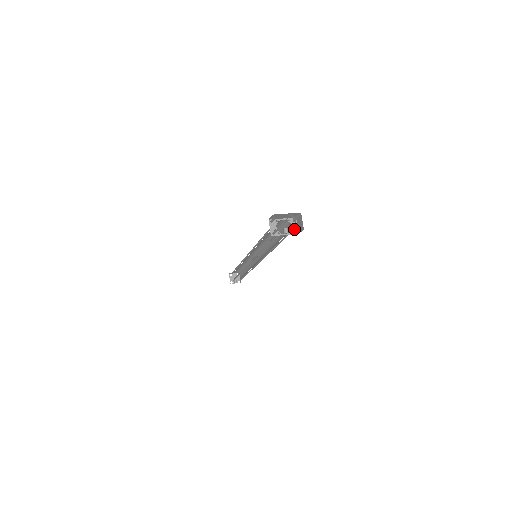
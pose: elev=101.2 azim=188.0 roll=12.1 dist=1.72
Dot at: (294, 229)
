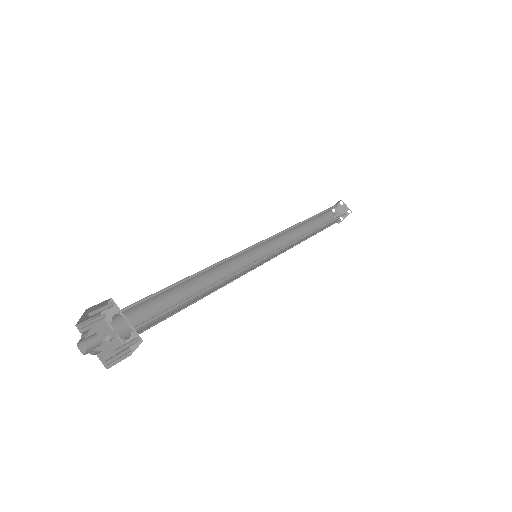
Dot at: occluded
